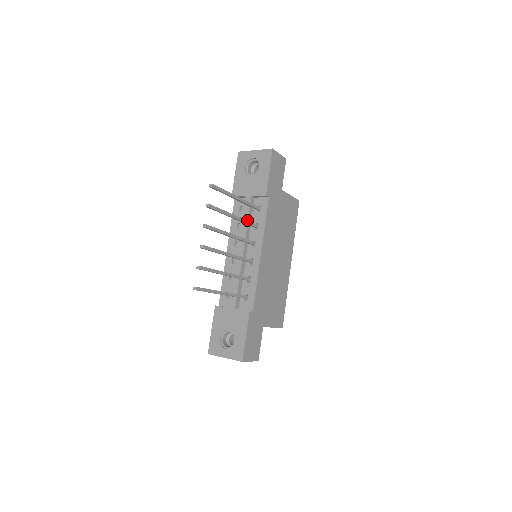
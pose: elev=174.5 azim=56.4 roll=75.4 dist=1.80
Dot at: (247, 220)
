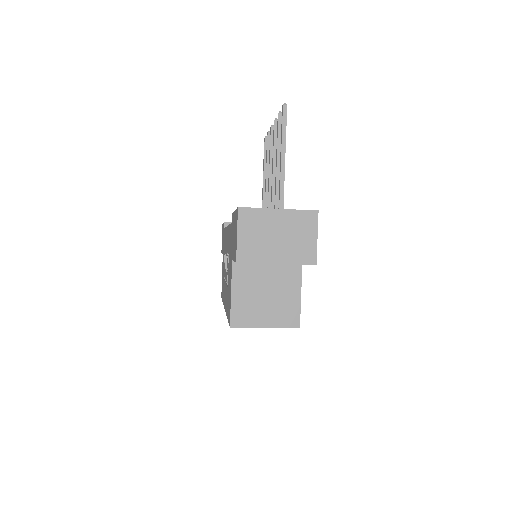
Dot at: (267, 205)
